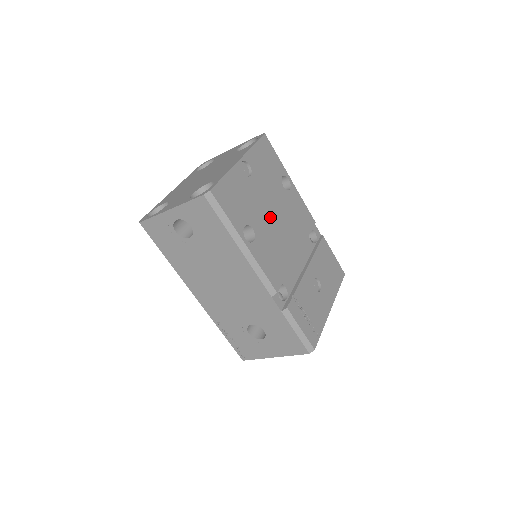
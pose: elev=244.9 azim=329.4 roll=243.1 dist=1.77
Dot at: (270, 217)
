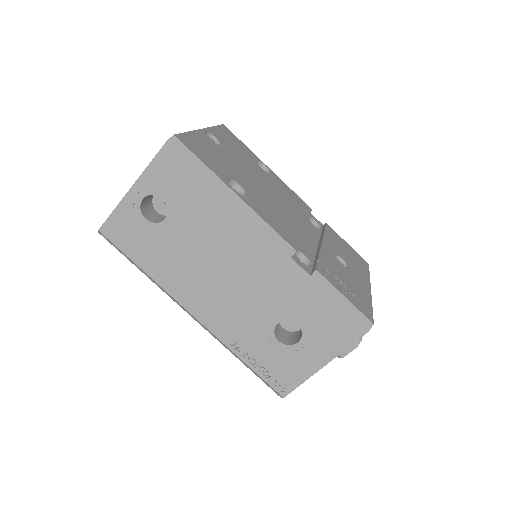
Dot at: (257, 184)
